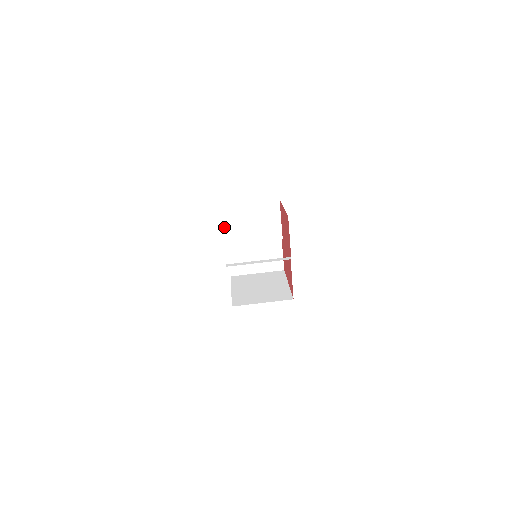
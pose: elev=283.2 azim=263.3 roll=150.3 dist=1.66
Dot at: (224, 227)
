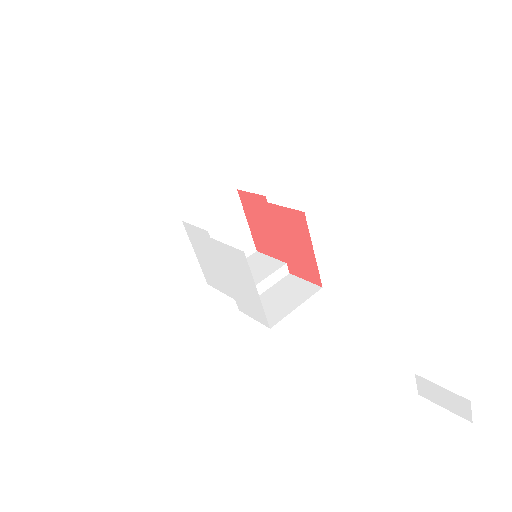
Dot at: occluded
